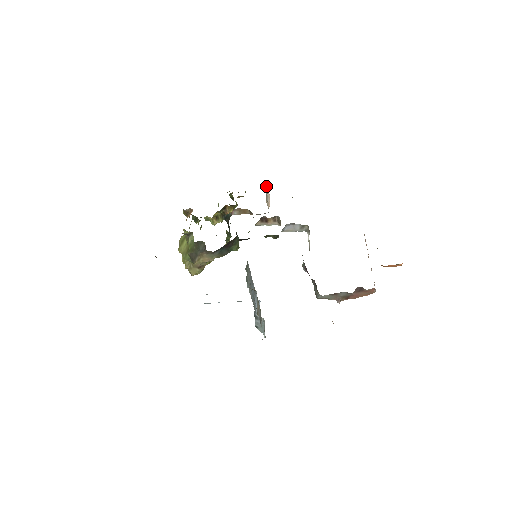
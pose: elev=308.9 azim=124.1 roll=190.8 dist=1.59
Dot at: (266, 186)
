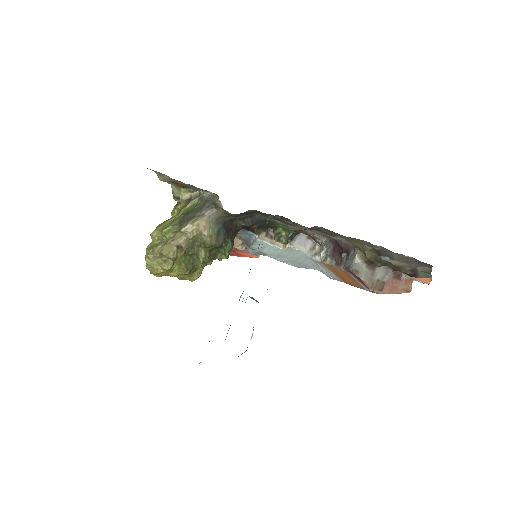
Dot at: occluded
